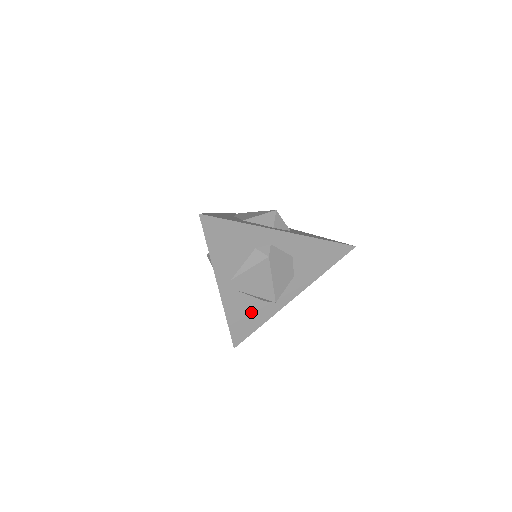
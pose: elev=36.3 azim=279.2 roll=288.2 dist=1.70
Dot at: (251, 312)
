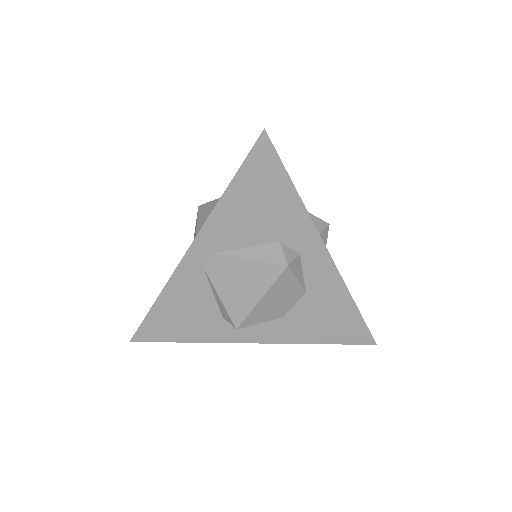
Dot at: (194, 315)
